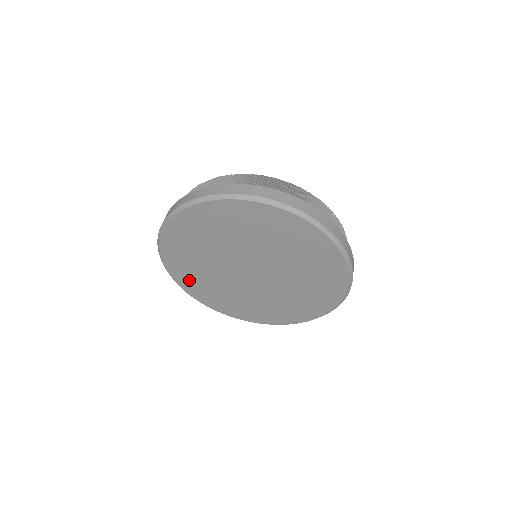
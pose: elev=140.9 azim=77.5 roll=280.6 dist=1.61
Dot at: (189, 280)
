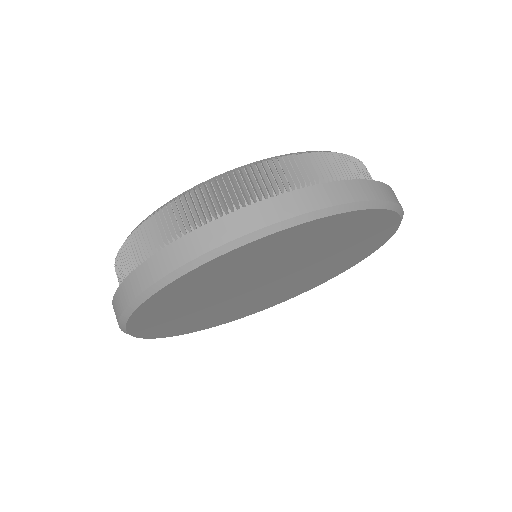
Dot at: (156, 323)
